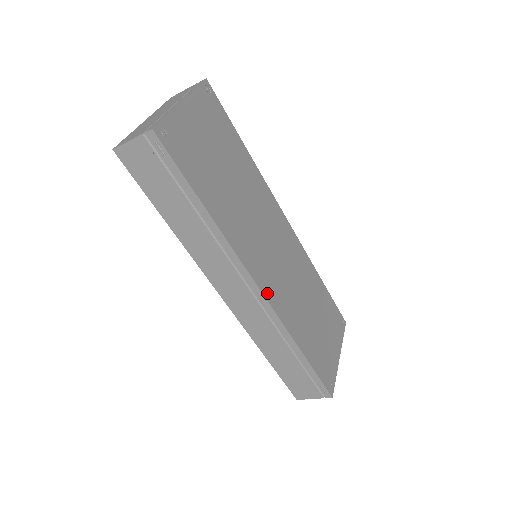
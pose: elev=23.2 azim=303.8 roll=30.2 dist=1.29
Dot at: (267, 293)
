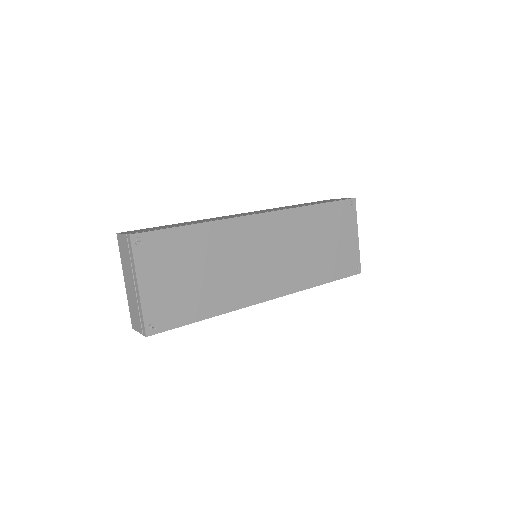
Dot at: (277, 293)
